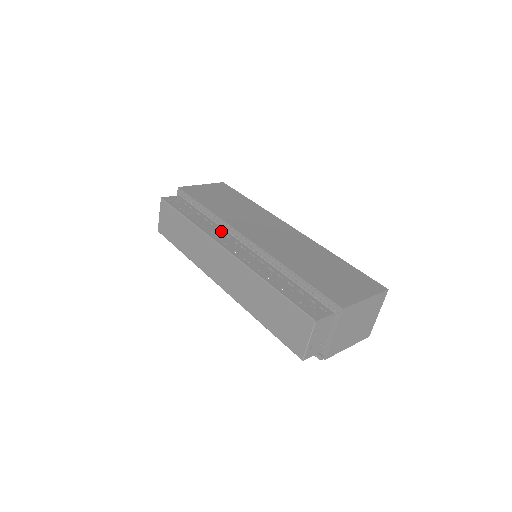
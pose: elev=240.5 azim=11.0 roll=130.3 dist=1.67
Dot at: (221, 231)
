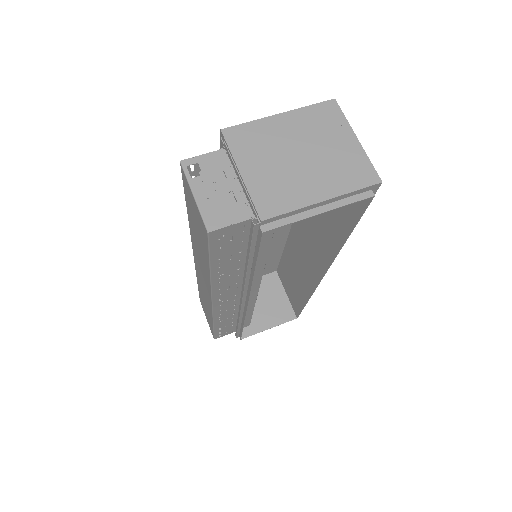
Dot at: occluded
